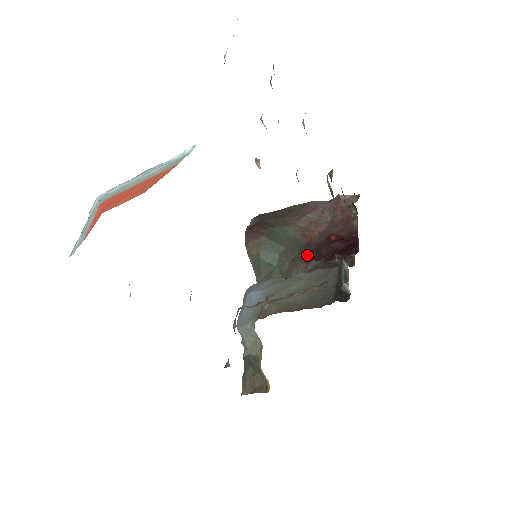
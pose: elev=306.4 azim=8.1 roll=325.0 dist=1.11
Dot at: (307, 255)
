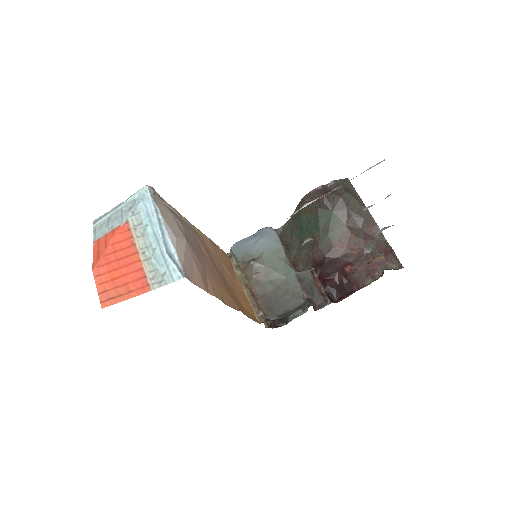
Dot at: (322, 255)
